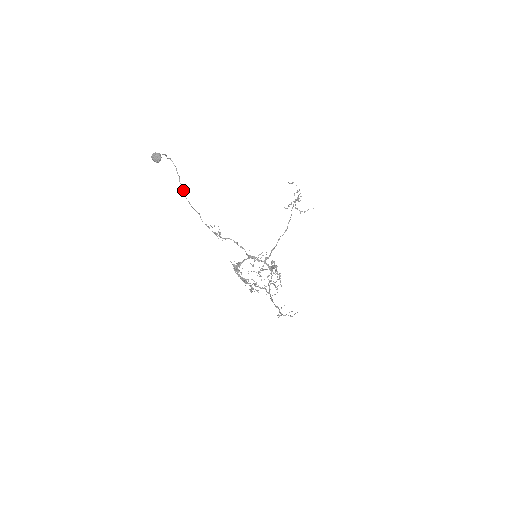
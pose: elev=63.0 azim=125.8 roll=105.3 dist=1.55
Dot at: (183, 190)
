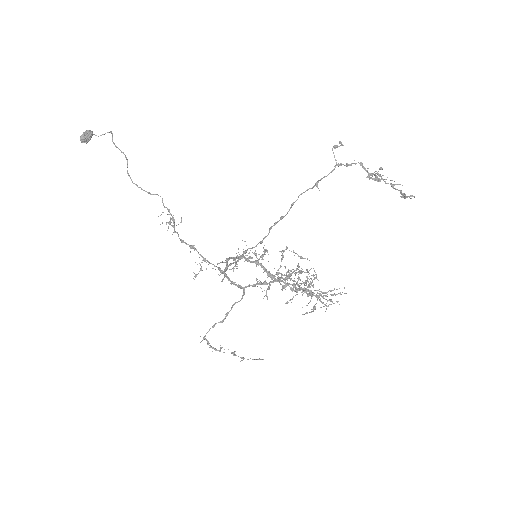
Dot at: occluded
